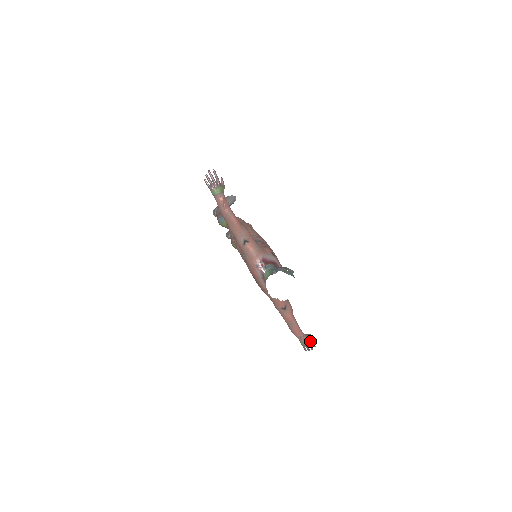
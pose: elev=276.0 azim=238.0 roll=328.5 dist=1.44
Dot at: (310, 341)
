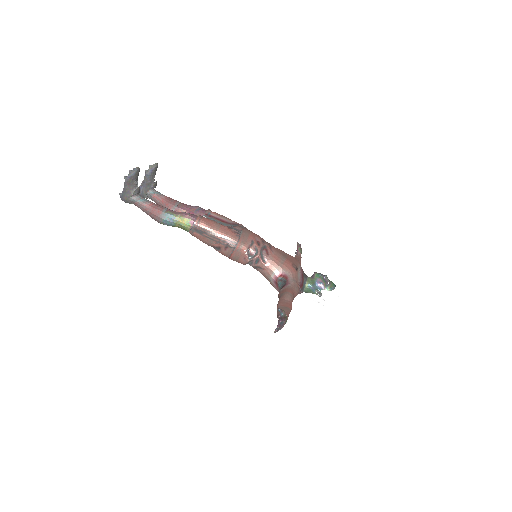
Dot at: (301, 250)
